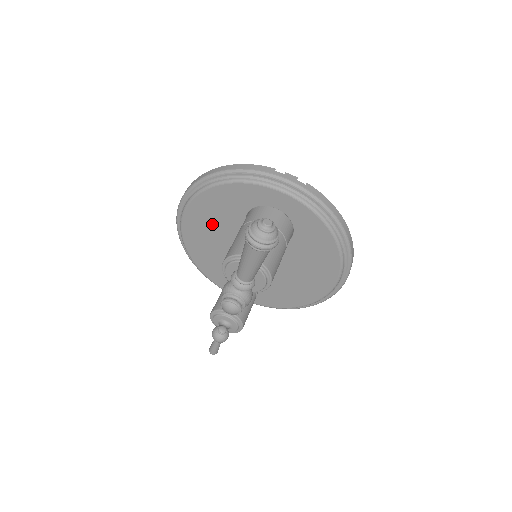
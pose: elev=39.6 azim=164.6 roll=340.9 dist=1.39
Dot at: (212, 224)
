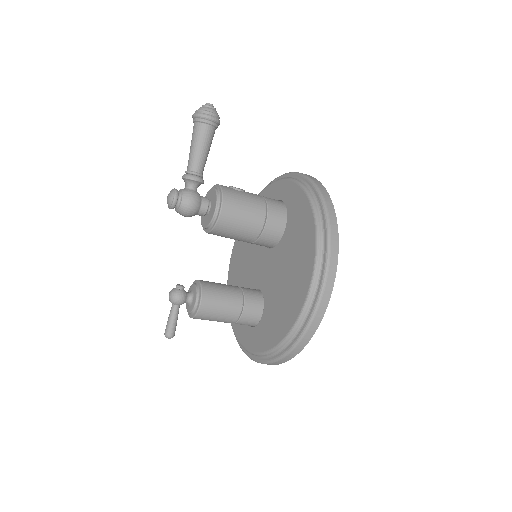
Dot at: (245, 247)
